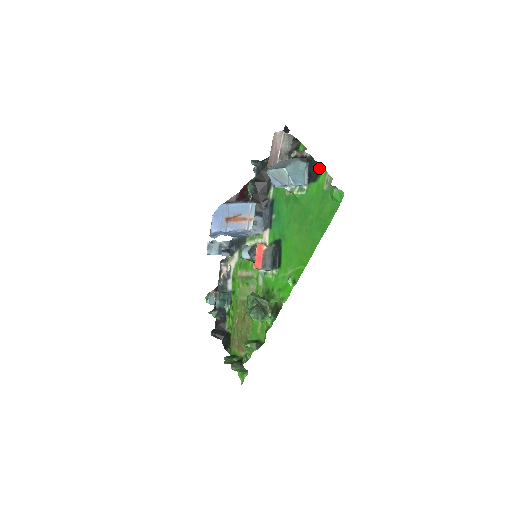
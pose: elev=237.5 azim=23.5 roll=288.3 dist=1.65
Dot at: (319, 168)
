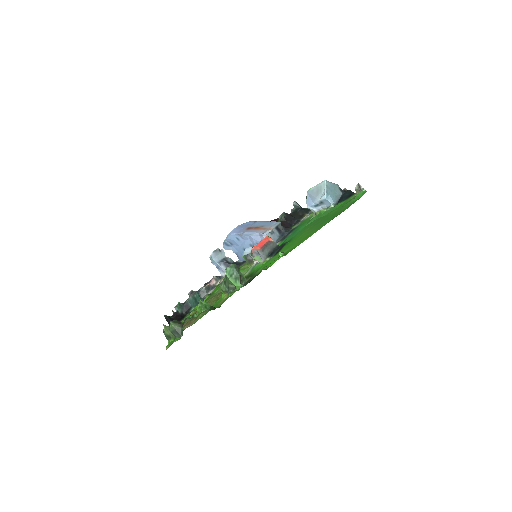
Dot at: (351, 194)
